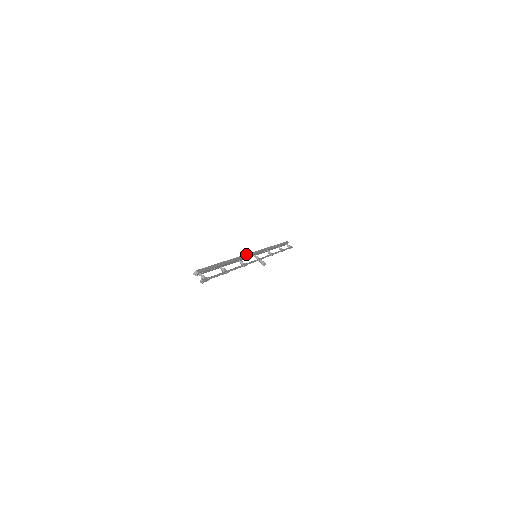
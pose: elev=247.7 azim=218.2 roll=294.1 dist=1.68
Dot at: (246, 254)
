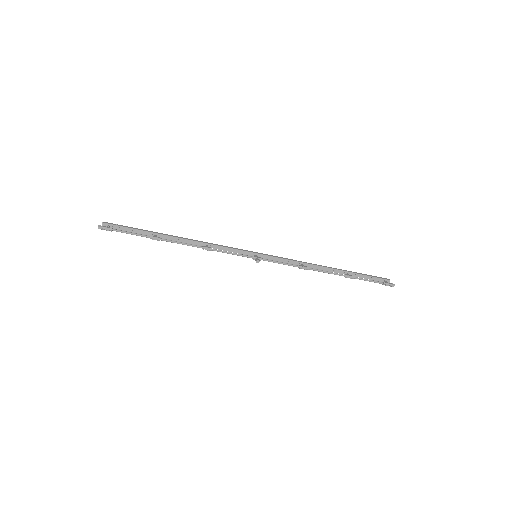
Dot at: (230, 247)
